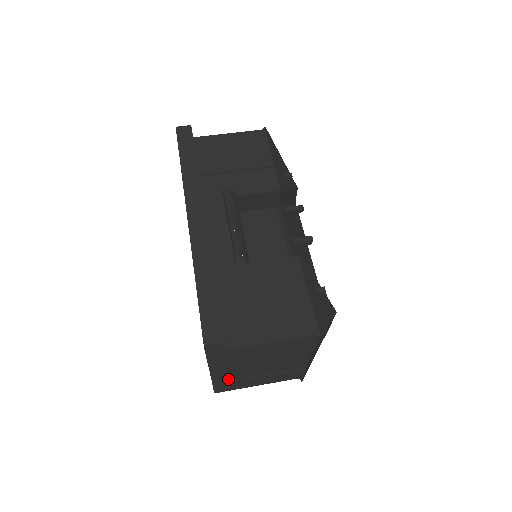
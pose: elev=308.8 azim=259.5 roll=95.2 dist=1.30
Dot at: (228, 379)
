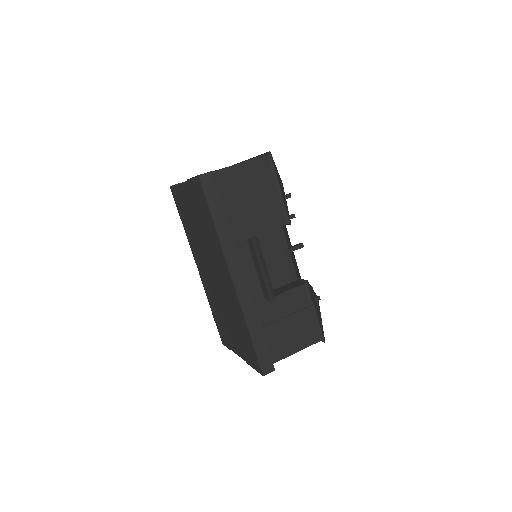
Dot at: occluded
